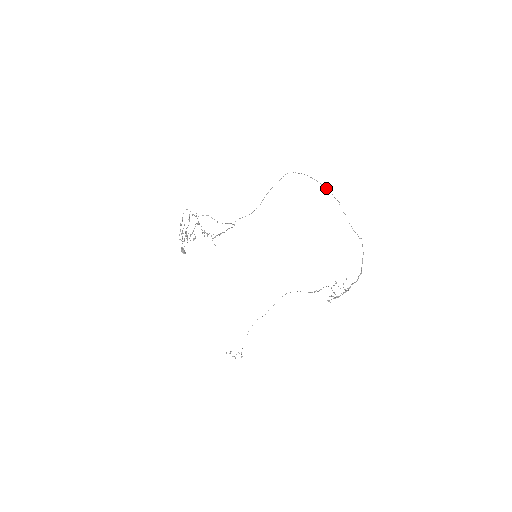
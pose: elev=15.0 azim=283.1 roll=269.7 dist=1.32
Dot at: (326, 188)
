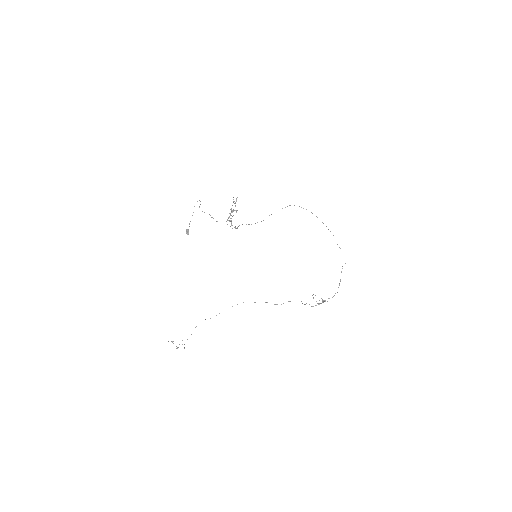
Dot at: occluded
